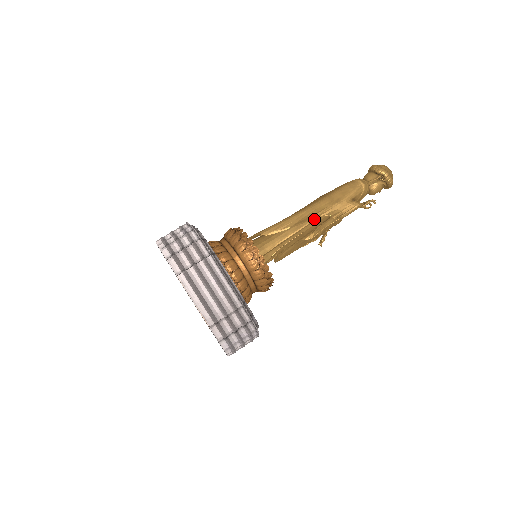
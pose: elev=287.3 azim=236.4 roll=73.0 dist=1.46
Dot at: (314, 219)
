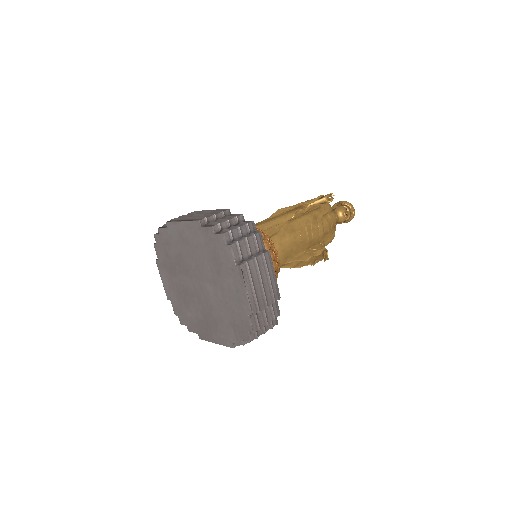
Dot at: occluded
